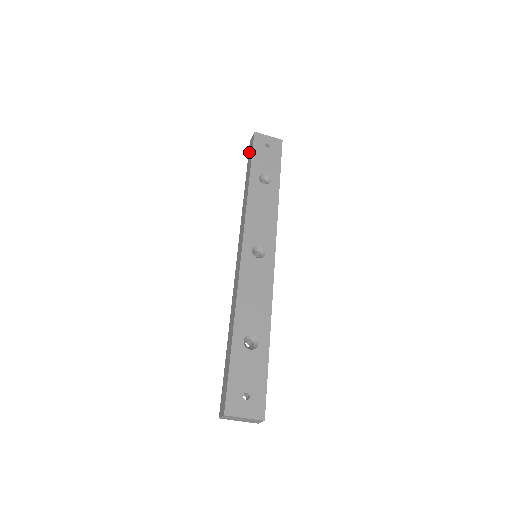
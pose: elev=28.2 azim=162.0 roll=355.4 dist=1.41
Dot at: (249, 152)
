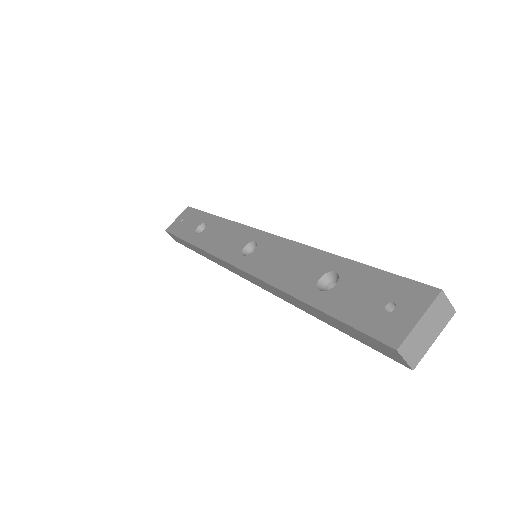
Dot at: occluded
